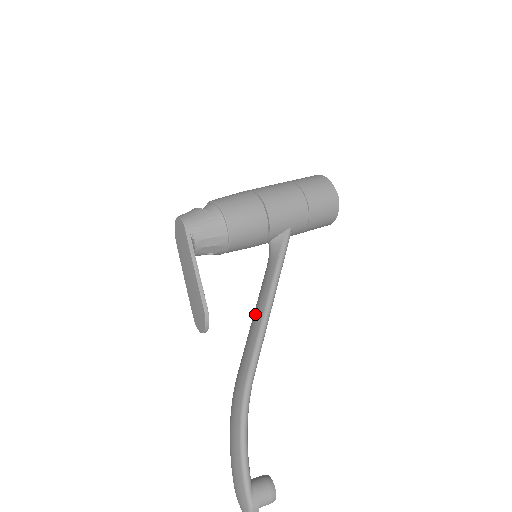
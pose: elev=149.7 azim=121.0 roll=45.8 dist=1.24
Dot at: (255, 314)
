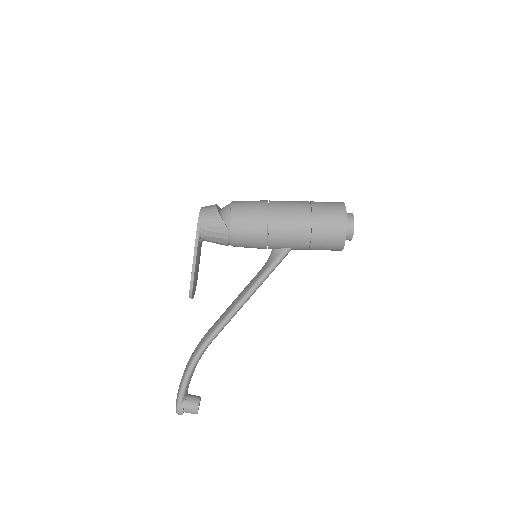
Dot at: (235, 299)
